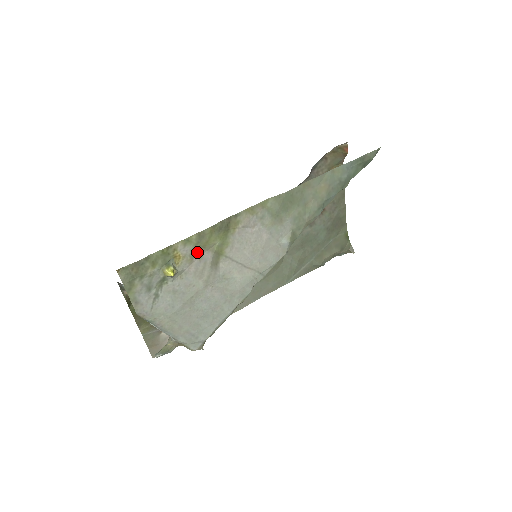
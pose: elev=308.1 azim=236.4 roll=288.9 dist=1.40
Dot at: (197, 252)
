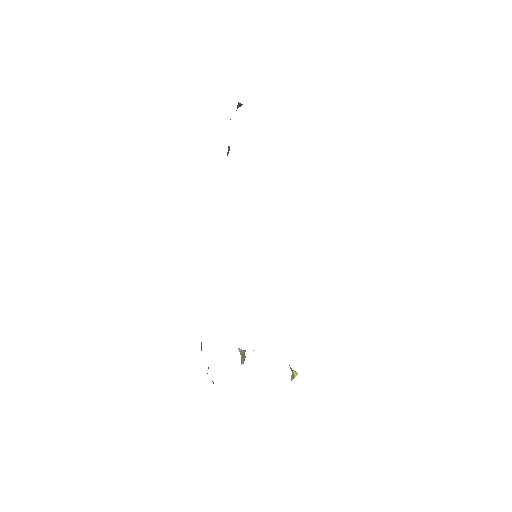
Dot at: occluded
